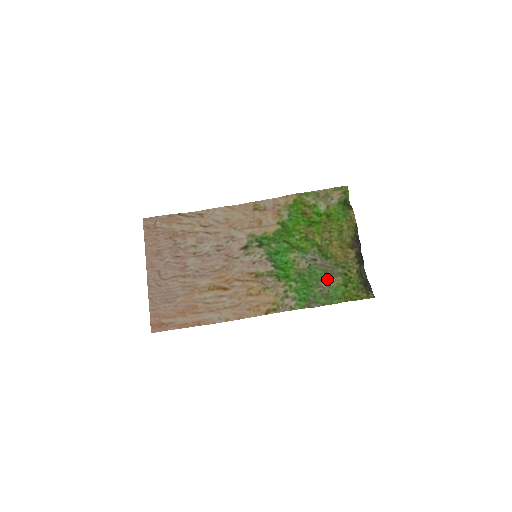
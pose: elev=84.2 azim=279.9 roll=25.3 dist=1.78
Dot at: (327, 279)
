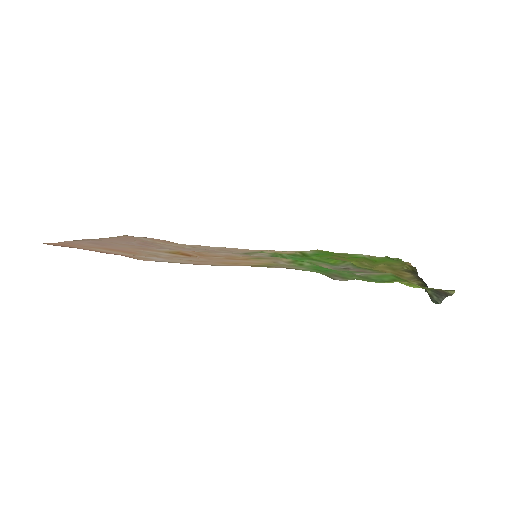
Dot at: (365, 273)
